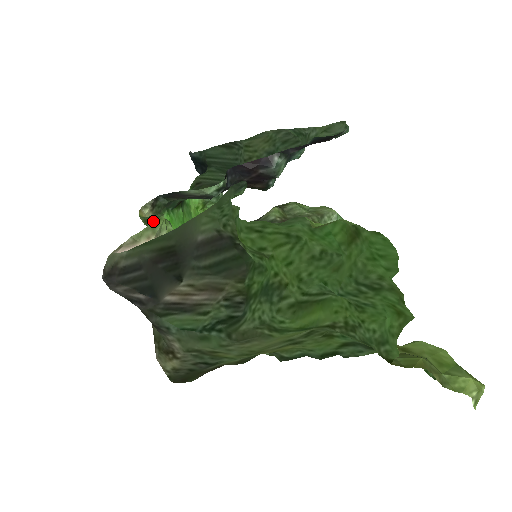
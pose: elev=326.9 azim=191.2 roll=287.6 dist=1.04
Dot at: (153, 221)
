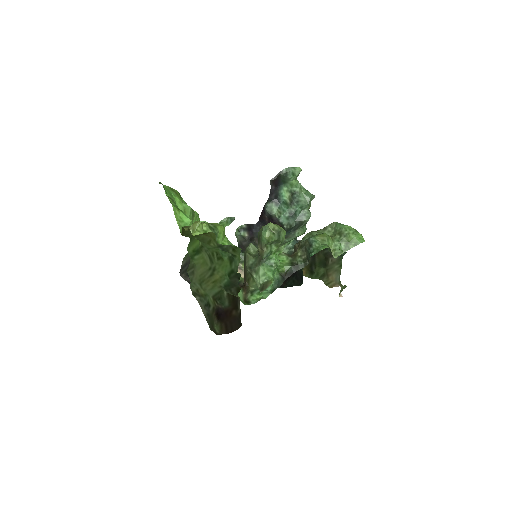
Dot at: occluded
